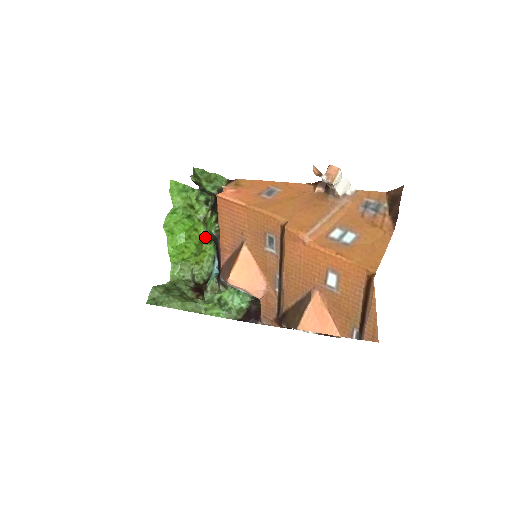
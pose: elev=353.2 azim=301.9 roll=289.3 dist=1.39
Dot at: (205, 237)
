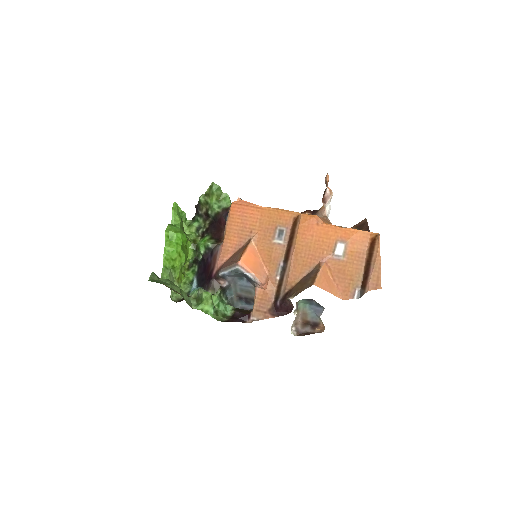
Dot at: (187, 261)
